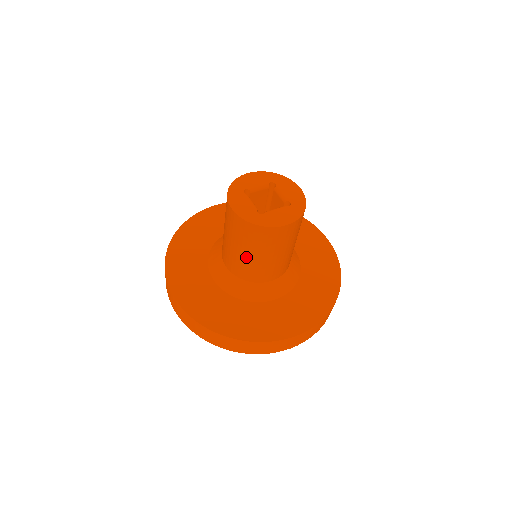
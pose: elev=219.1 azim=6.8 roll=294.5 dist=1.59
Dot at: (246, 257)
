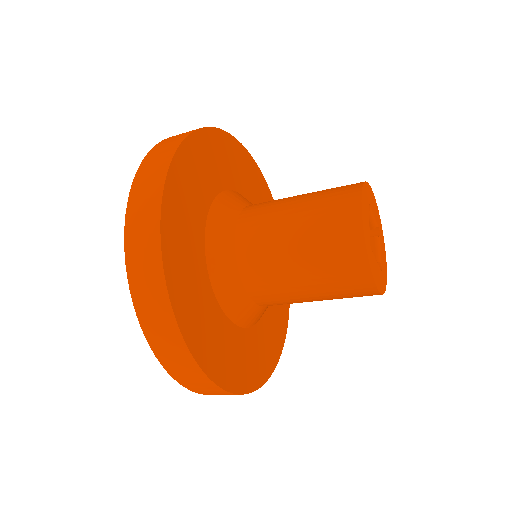
Dot at: (289, 257)
